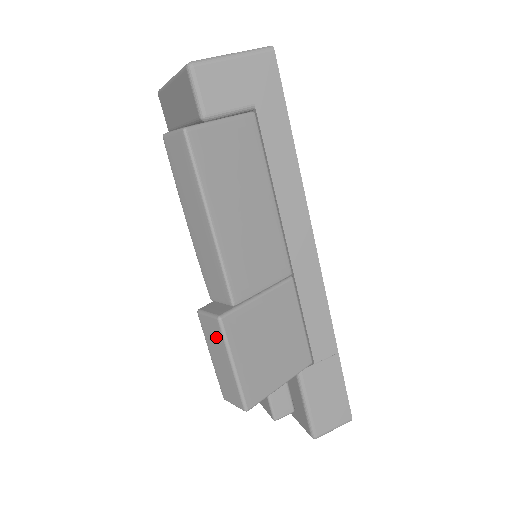
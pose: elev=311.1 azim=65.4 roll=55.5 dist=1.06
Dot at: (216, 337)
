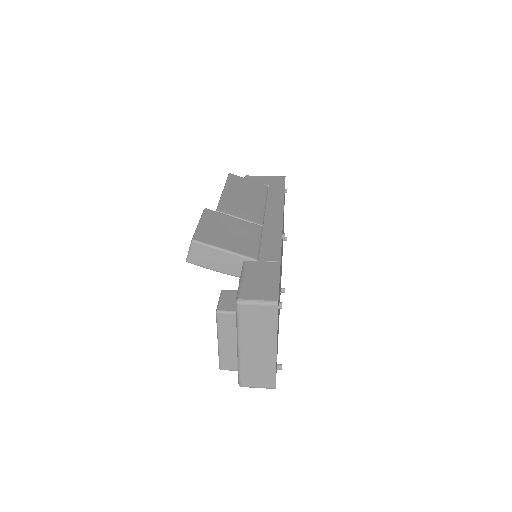
Dot at: occluded
